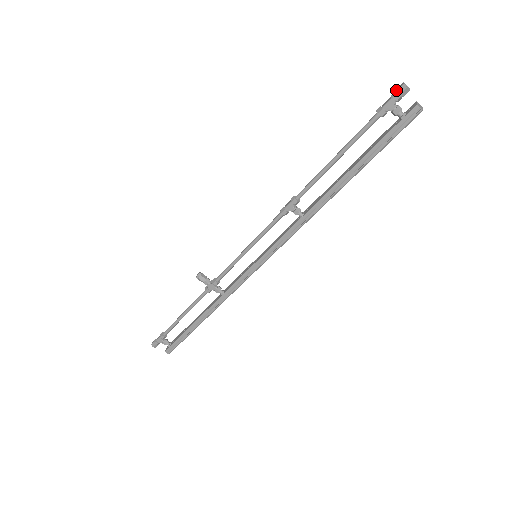
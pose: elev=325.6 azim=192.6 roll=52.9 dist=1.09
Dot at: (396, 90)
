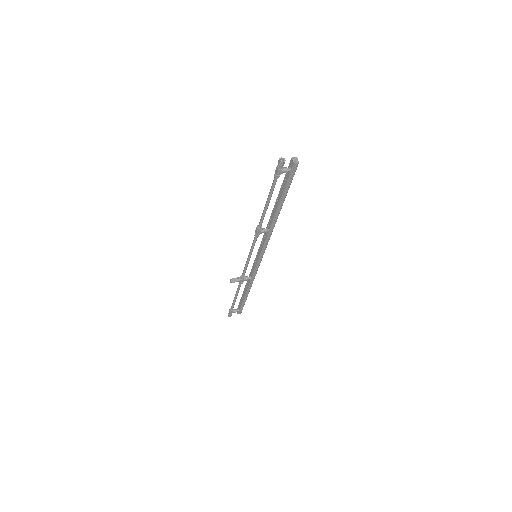
Dot at: (278, 165)
